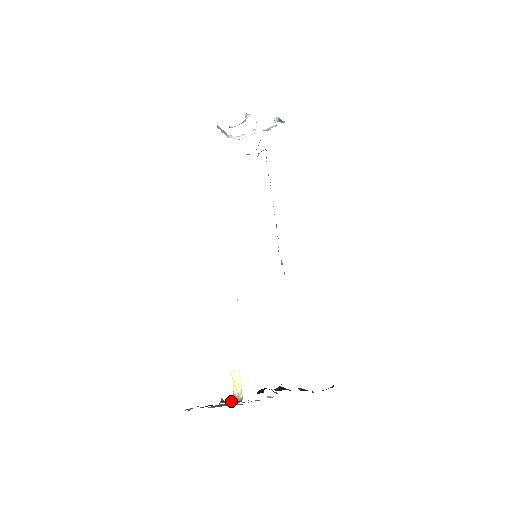
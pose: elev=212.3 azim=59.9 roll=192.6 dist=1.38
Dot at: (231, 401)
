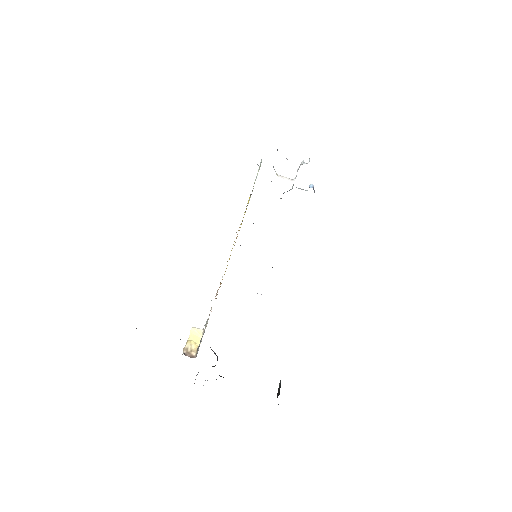
Dot at: occluded
